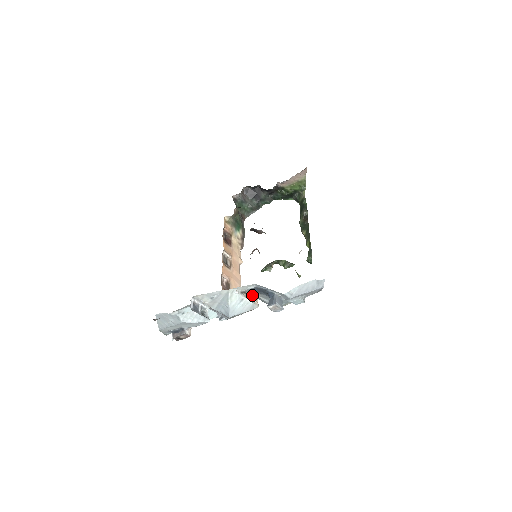
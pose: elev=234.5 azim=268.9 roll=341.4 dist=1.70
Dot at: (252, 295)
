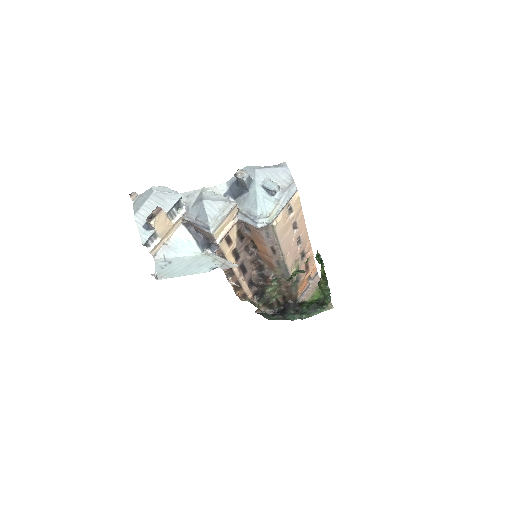
Dot at: occluded
